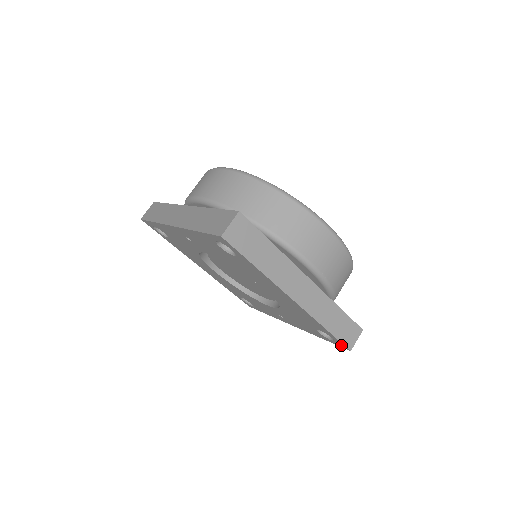
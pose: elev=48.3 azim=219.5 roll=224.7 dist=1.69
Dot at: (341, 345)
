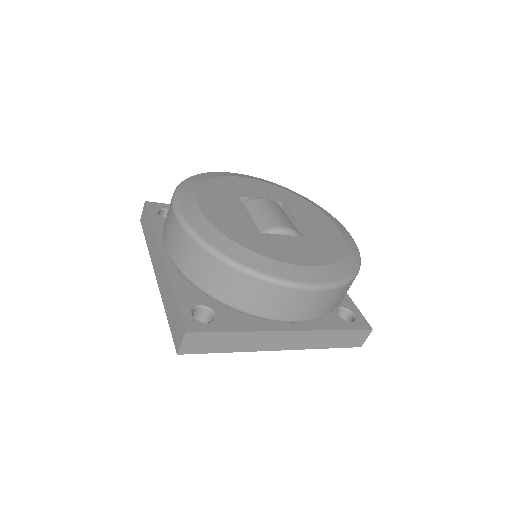
Dot at: occluded
